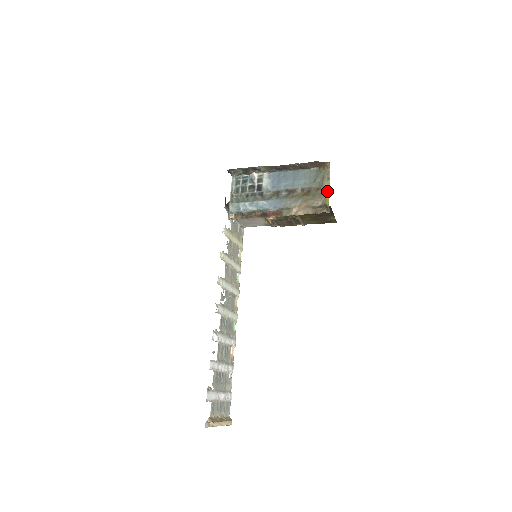
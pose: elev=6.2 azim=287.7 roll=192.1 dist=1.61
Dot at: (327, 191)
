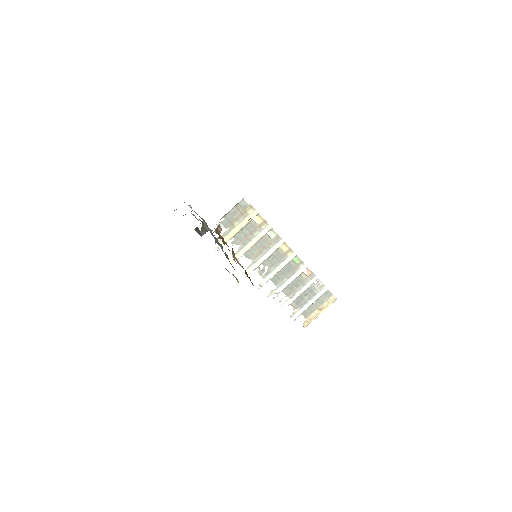
Dot at: (236, 279)
